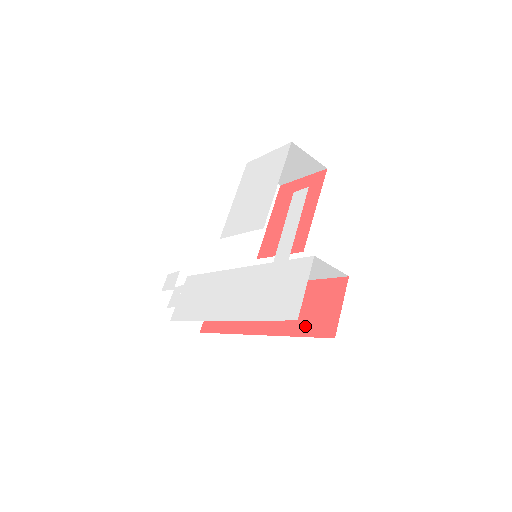
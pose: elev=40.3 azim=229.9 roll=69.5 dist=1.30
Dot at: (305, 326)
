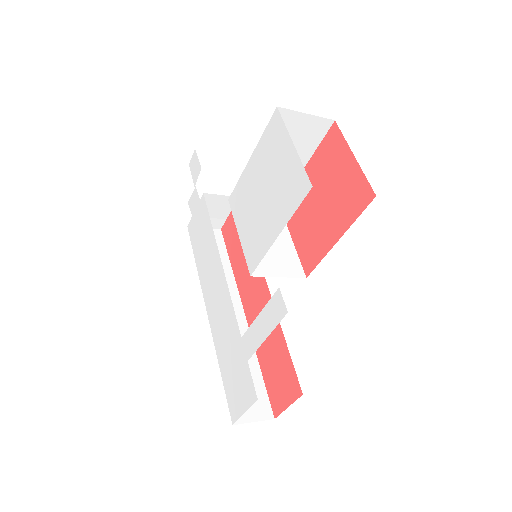
Dot at: (267, 374)
